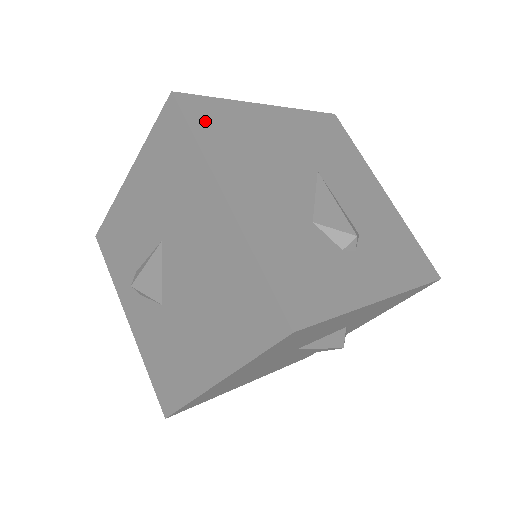
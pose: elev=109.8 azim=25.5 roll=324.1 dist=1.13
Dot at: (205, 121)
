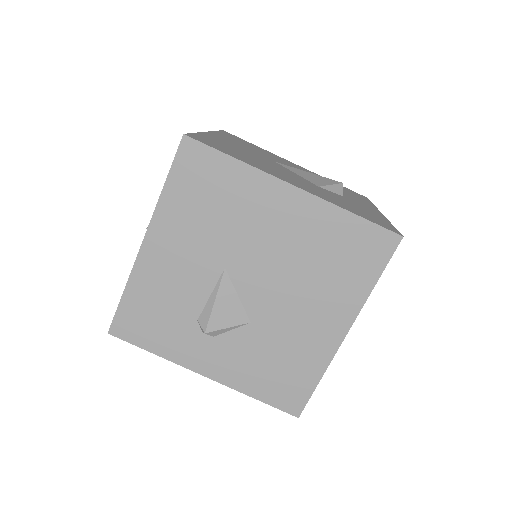
Dot at: (218, 147)
